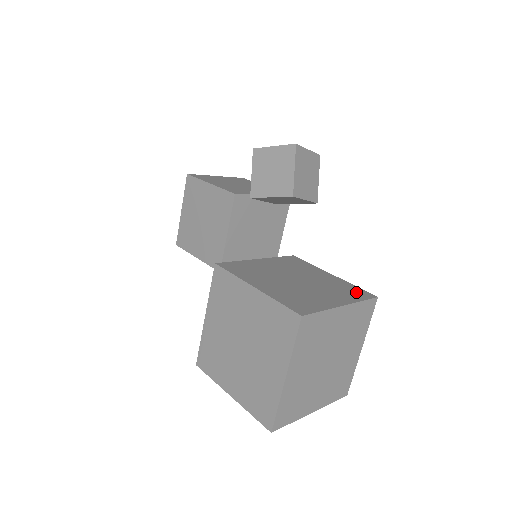
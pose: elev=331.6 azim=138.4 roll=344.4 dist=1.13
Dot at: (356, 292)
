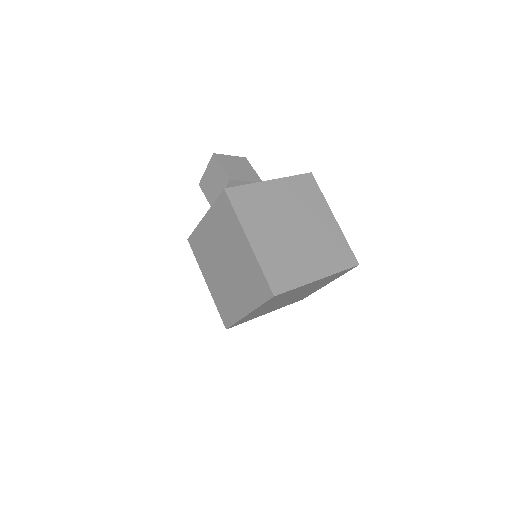
Dot at: occluded
